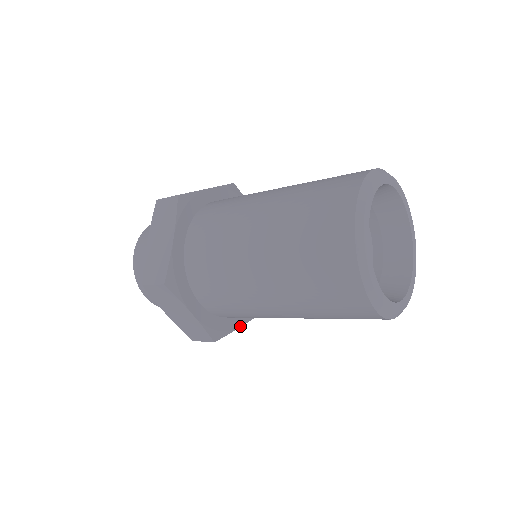
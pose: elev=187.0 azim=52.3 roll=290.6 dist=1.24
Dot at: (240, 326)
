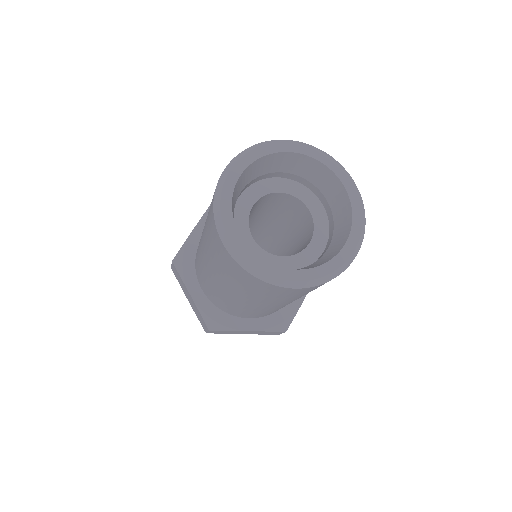
Dot at: (302, 301)
